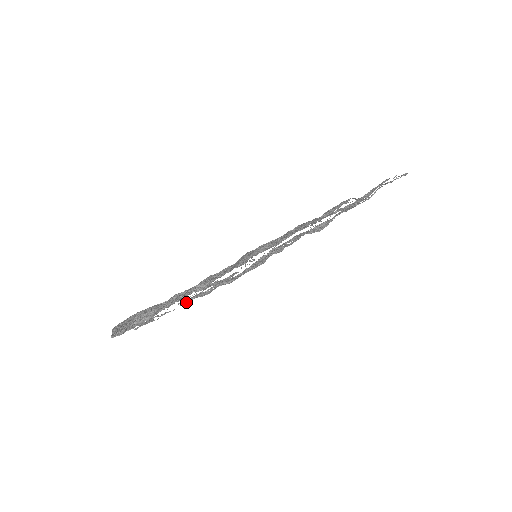
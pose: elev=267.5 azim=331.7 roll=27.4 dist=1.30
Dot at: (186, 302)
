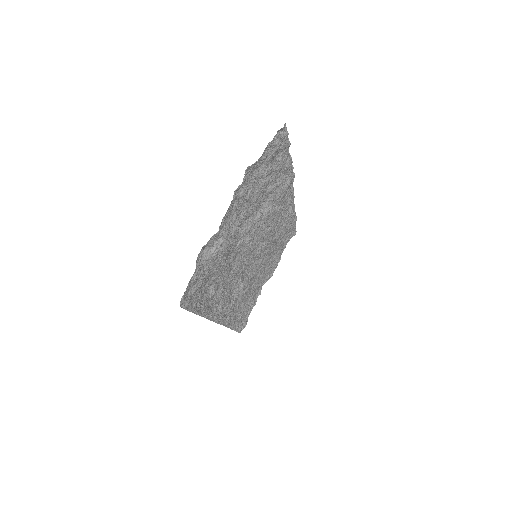
Dot at: (287, 153)
